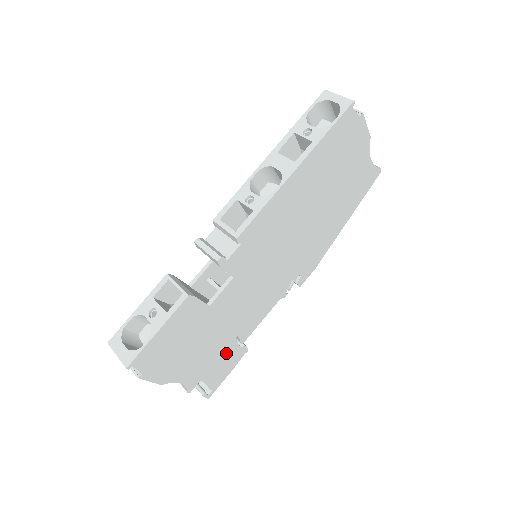
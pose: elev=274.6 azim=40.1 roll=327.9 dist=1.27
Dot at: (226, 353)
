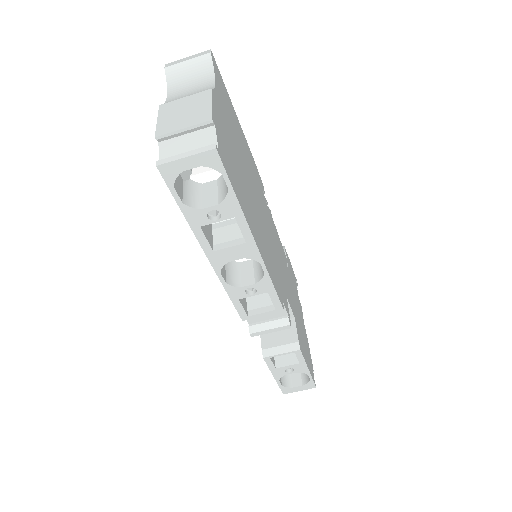
Dot at: (291, 276)
